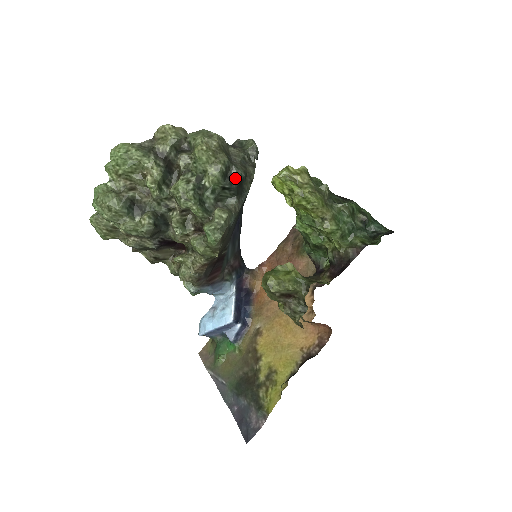
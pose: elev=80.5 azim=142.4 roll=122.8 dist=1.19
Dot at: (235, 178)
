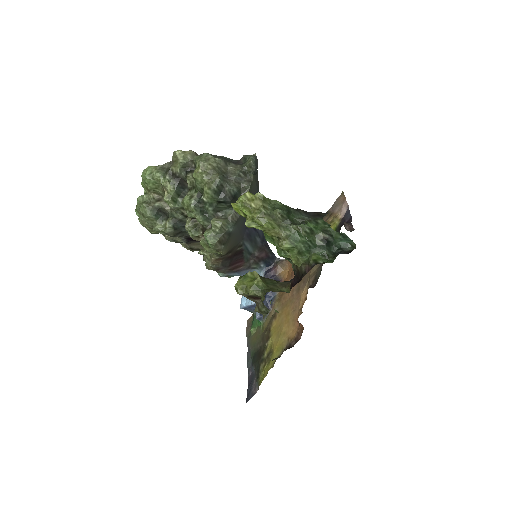
Dot at: (228, 194)
